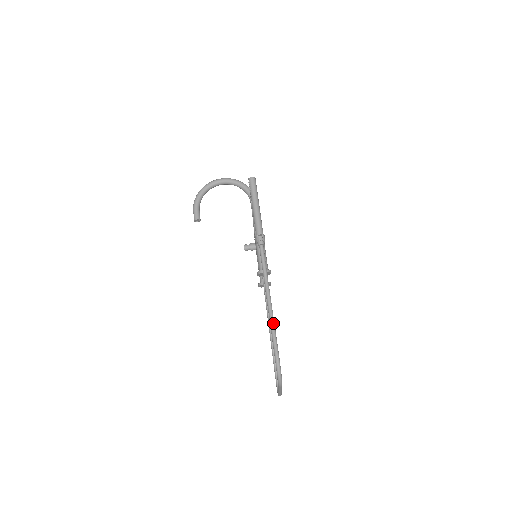
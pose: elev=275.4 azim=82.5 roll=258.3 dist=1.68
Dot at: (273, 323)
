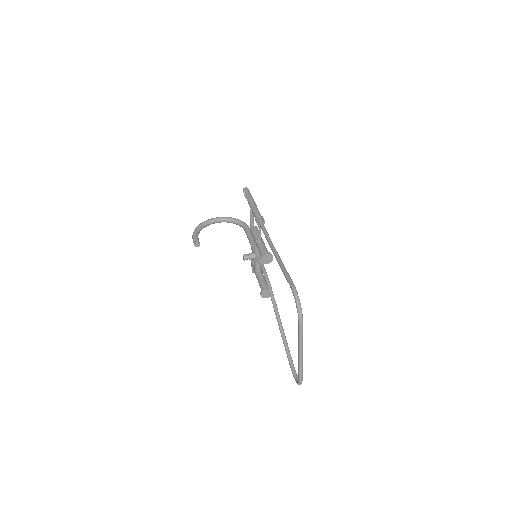
Dot at: (284, 266)
